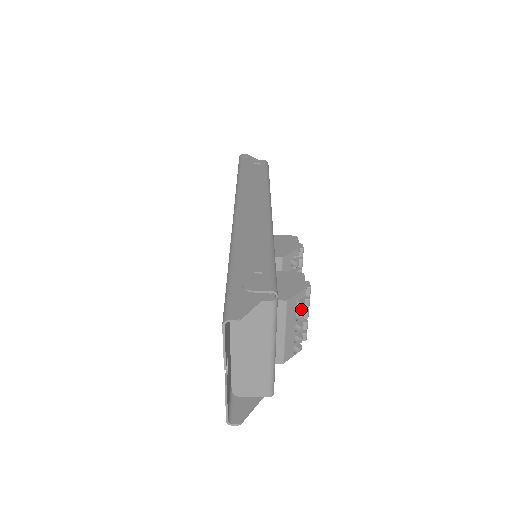
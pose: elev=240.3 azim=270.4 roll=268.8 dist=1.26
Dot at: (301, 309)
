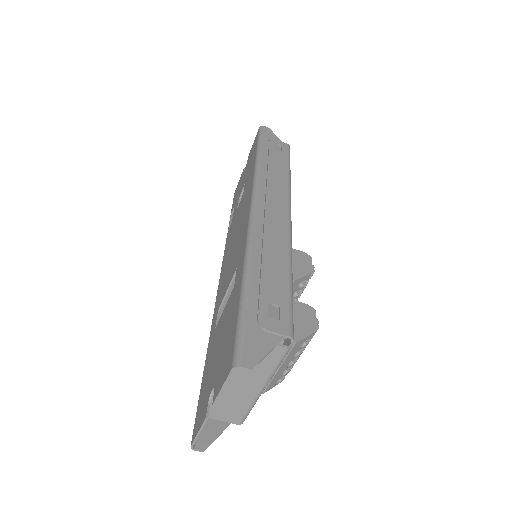
Dot at: occluded
